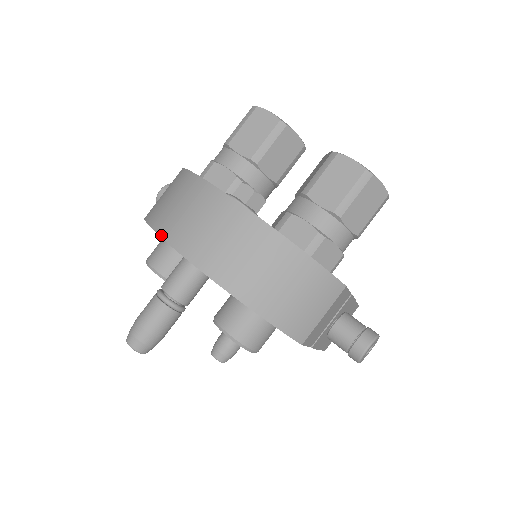
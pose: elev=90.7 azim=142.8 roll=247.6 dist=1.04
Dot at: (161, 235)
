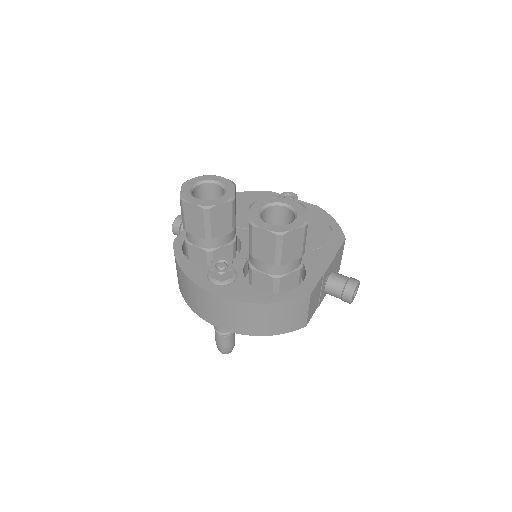
Dot at: (193, 311)
